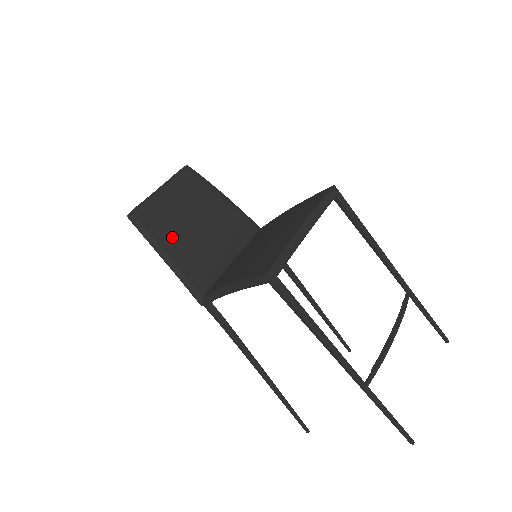
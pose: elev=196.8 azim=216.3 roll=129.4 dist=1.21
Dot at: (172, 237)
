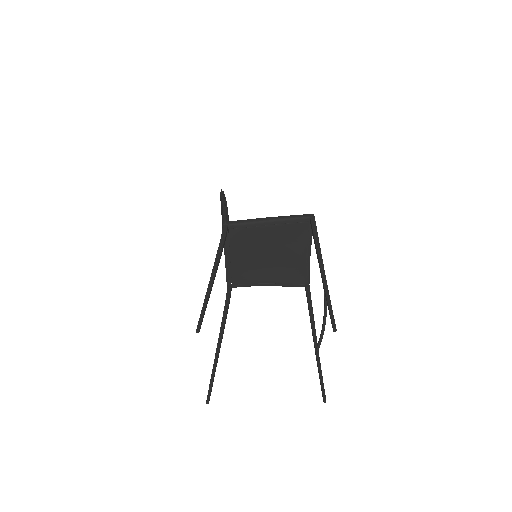
Dot at: occluded
